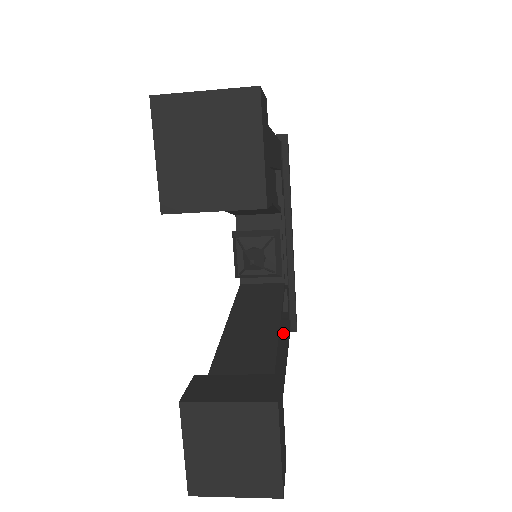
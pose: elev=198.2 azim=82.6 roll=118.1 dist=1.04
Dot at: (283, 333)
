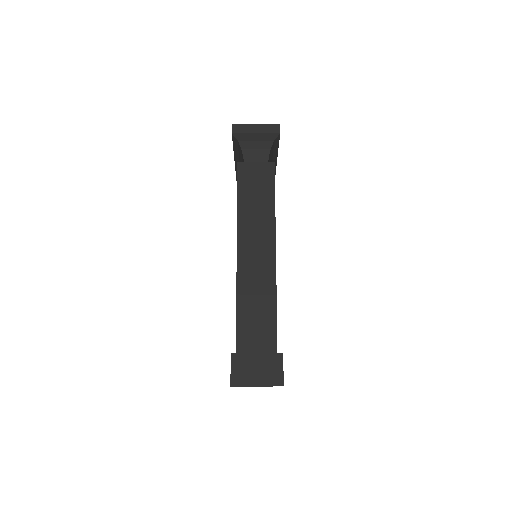
Dot at: occluded
